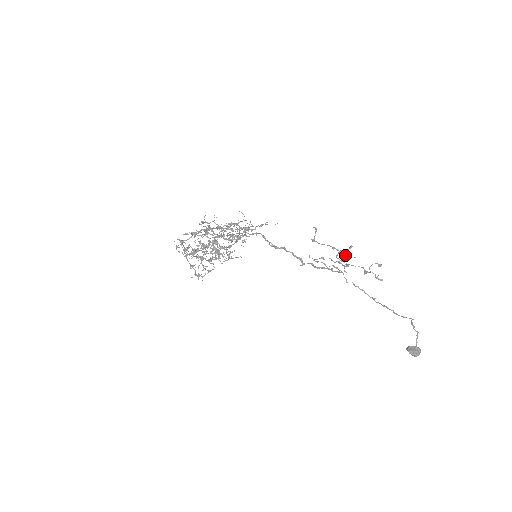
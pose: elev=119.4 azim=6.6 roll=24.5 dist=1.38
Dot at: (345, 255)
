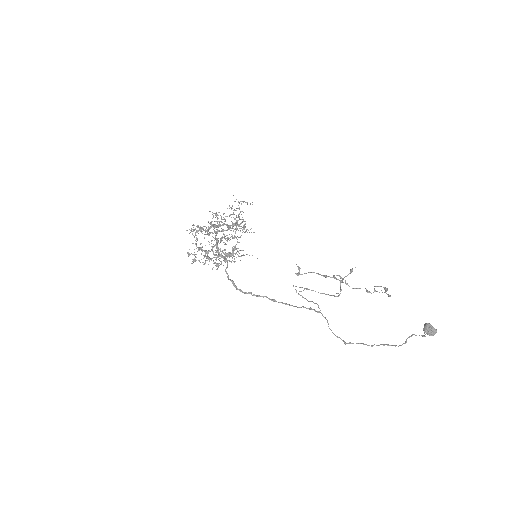
Dot at: (340, 281)
